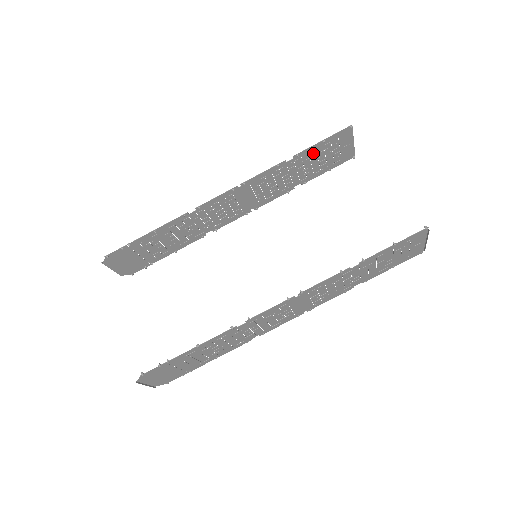
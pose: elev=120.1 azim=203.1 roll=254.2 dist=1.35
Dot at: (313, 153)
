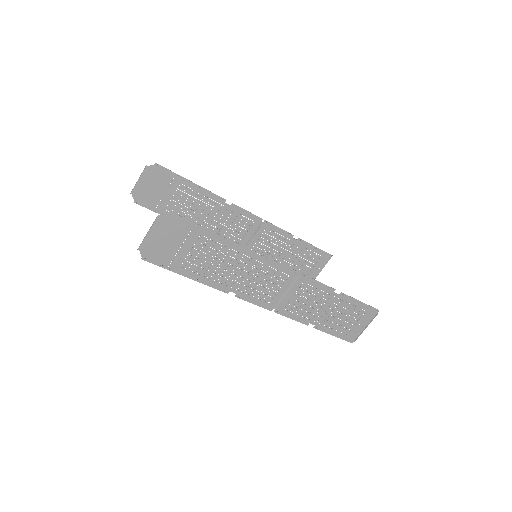
Dot at: (305, 250)
